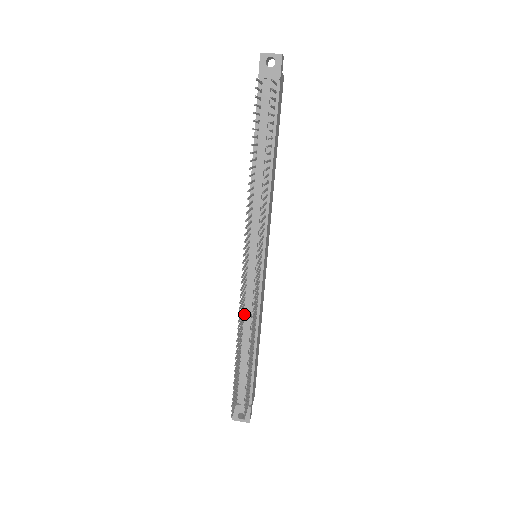
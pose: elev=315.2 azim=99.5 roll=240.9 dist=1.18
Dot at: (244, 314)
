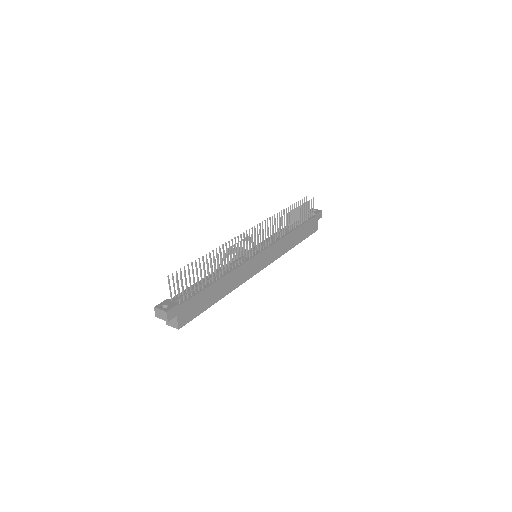
Dot at: occluded
